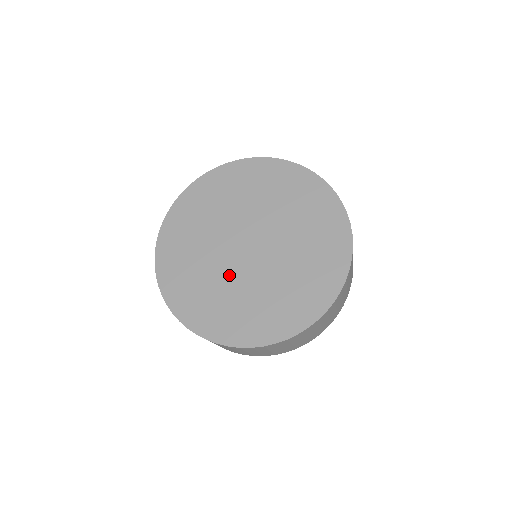
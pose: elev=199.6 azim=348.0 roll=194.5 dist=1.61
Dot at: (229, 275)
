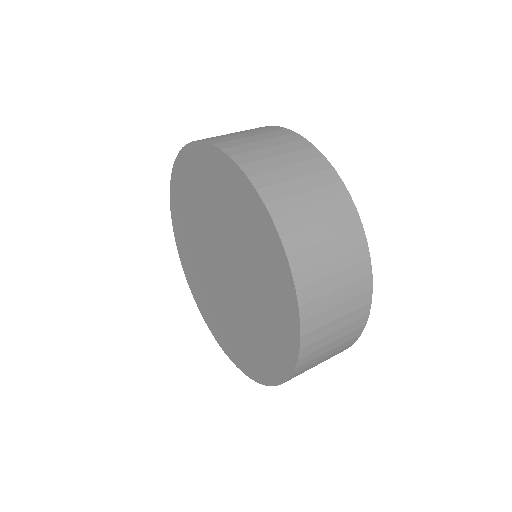
Dot at: (211, 281)
